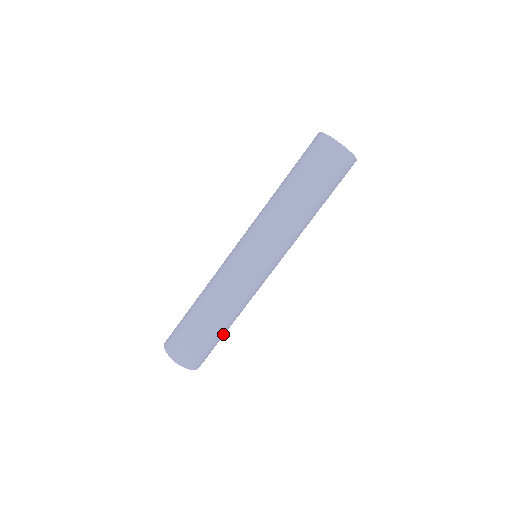
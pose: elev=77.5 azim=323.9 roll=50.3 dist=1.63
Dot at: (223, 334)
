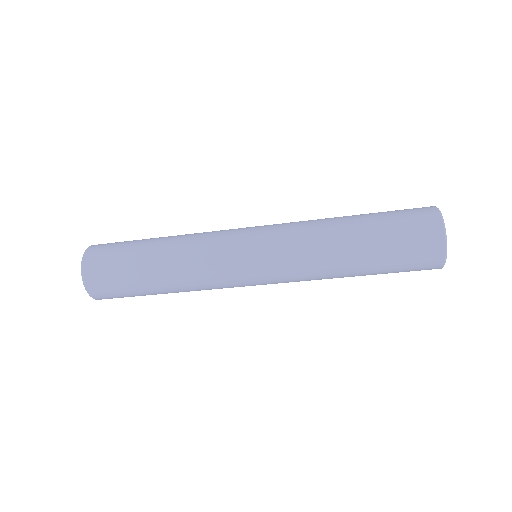
Dot at: (150, 293)
